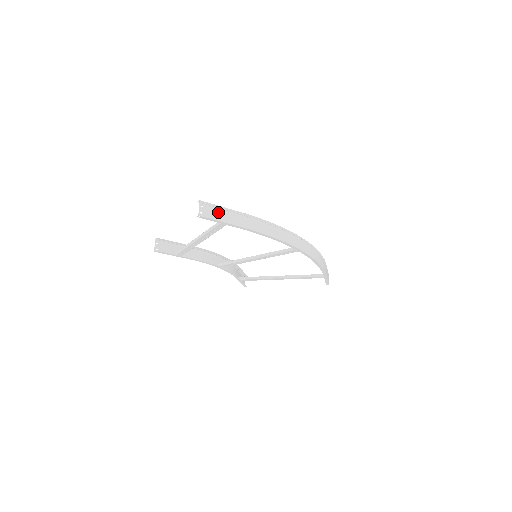
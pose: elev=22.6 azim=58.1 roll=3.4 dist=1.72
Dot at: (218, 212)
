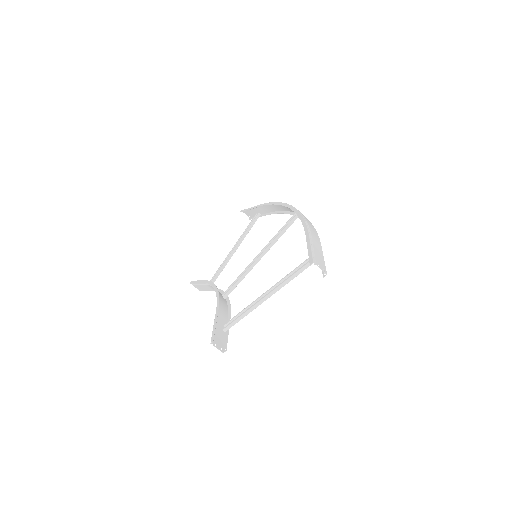
Dot at: (317, 255)
